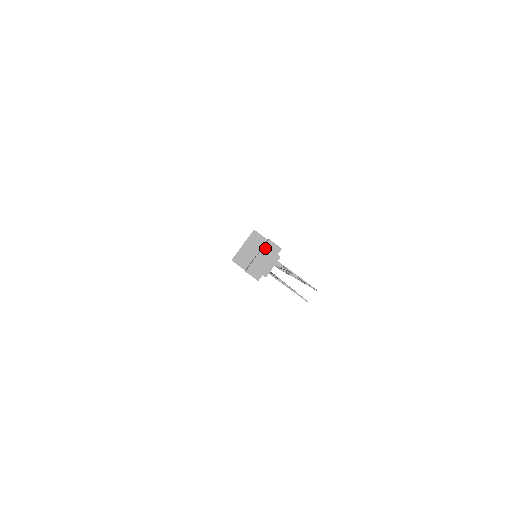
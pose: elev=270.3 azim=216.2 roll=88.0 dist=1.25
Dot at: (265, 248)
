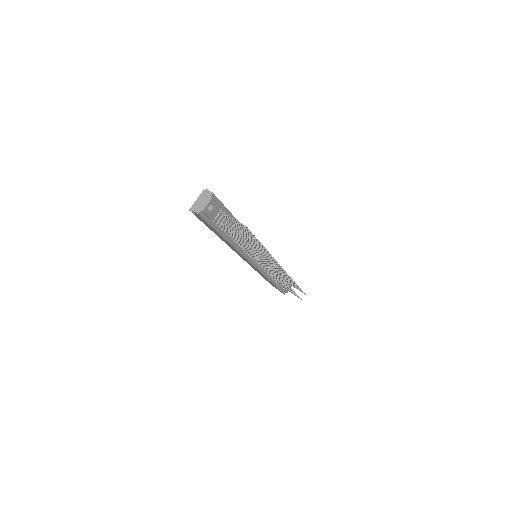
Dot at: (203, 194)
